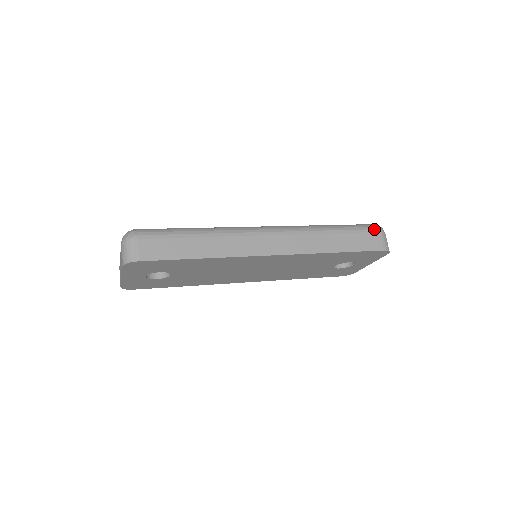
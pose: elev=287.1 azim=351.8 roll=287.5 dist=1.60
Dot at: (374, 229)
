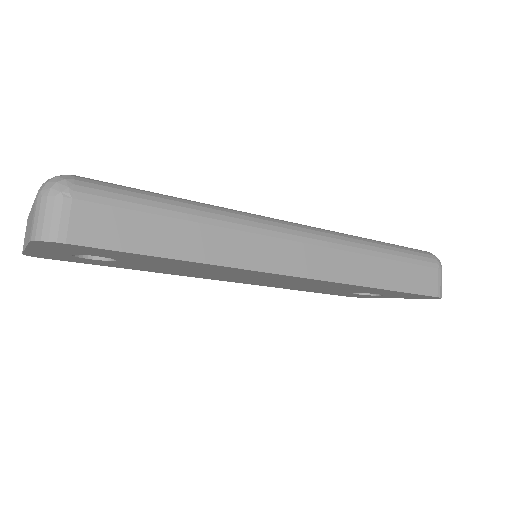
Dot at: (433, 262)
